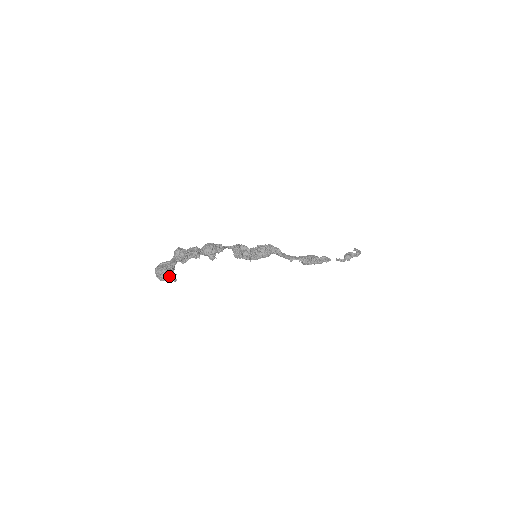
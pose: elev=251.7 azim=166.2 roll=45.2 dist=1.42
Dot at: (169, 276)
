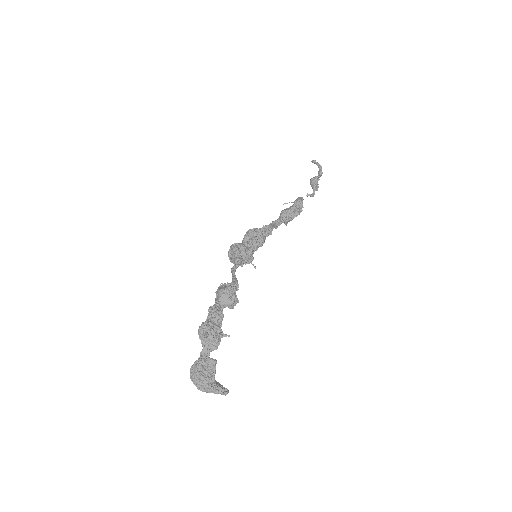
Dot at: (216, 387)
